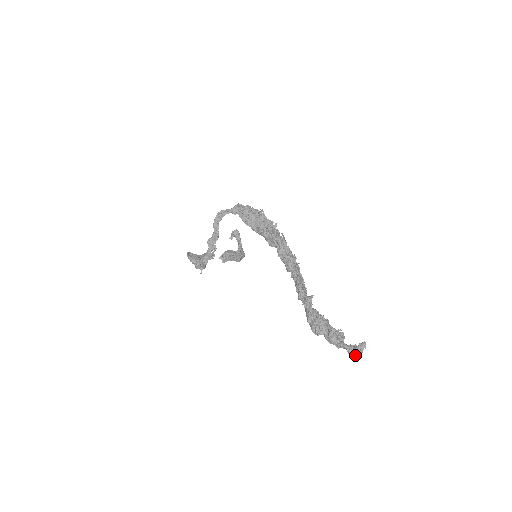
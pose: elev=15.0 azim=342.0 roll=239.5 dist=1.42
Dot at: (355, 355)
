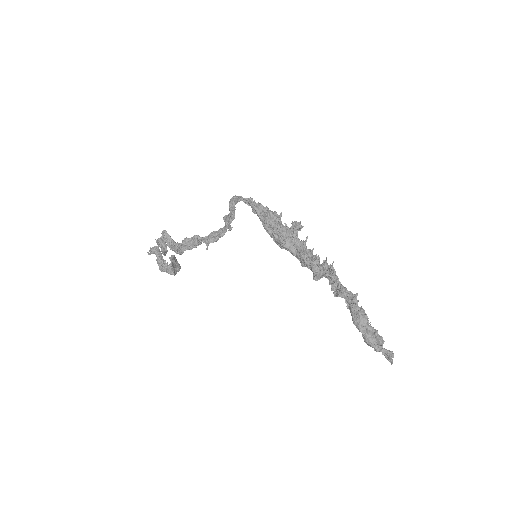
Dot at: (392, 360)
